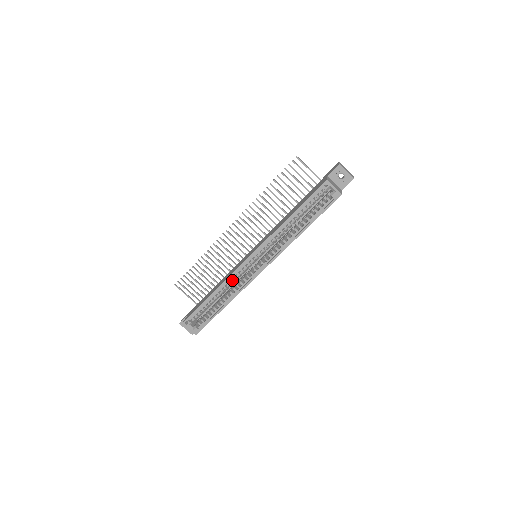
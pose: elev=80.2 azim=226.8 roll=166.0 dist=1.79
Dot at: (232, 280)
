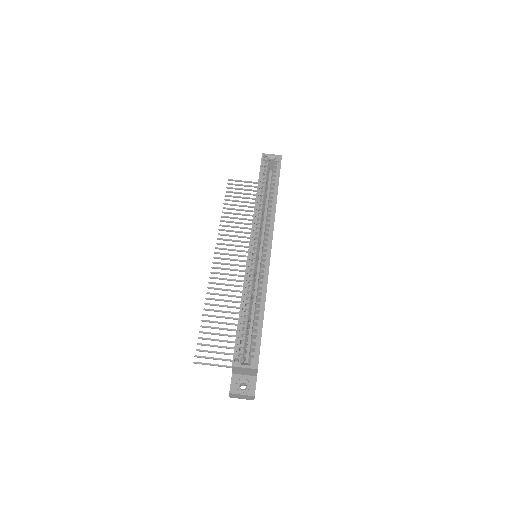
Dot at: (250, 277)
